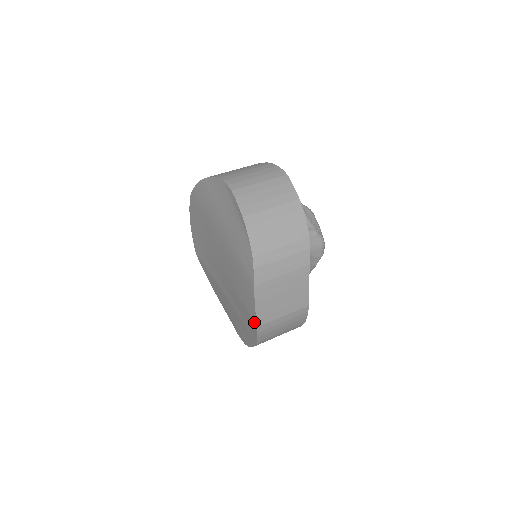
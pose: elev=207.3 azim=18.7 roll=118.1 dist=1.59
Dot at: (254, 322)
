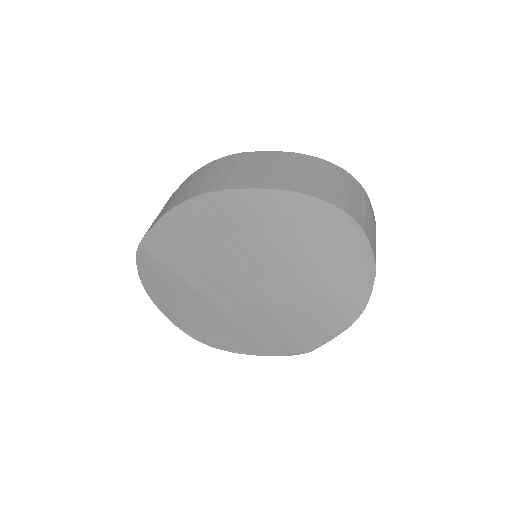
Dot at: (309, 348)
